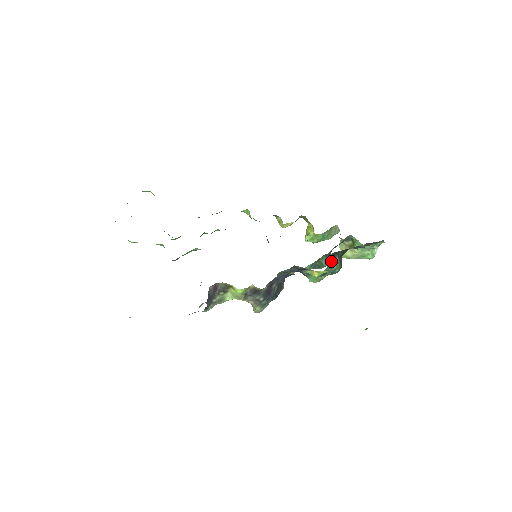
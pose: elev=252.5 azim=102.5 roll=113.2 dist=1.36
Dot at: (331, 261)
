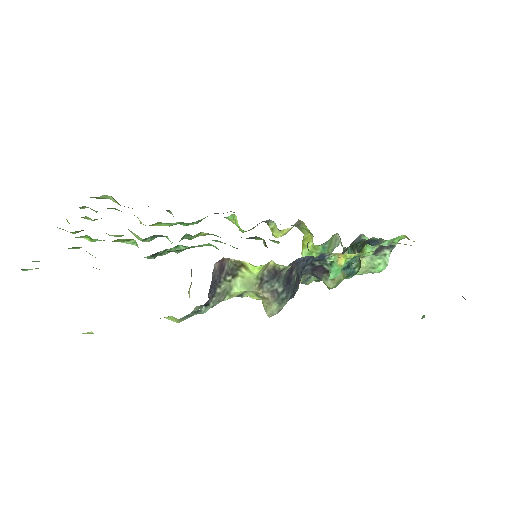
Dot at: occluded
